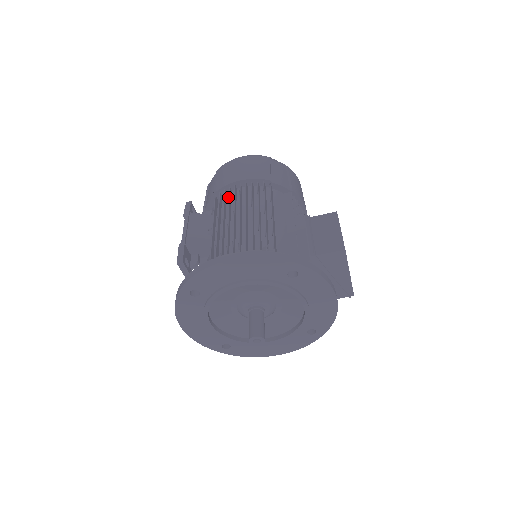
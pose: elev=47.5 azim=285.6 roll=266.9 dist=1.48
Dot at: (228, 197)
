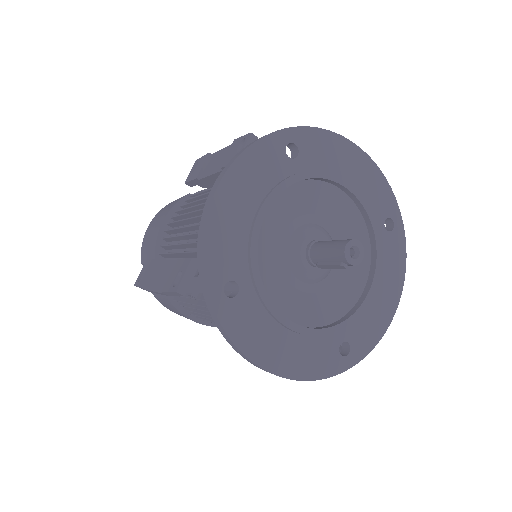
Dot at: occluded
